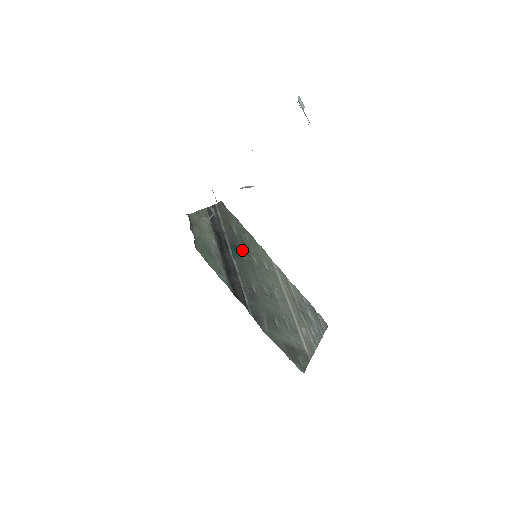
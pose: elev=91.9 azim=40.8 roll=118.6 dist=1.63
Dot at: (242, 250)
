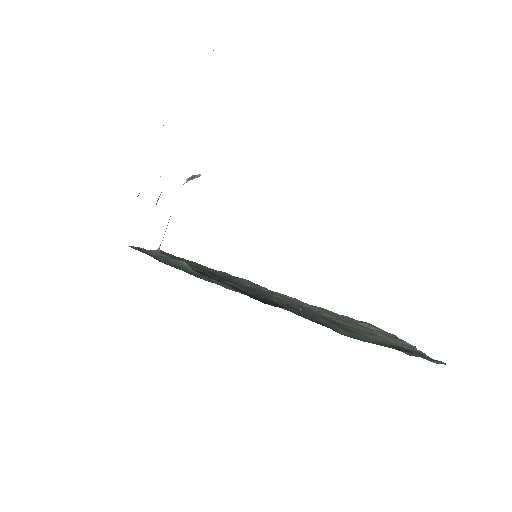
Dot at: occluded
